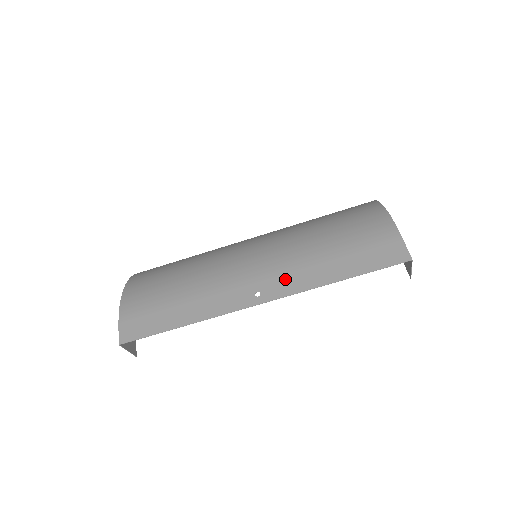
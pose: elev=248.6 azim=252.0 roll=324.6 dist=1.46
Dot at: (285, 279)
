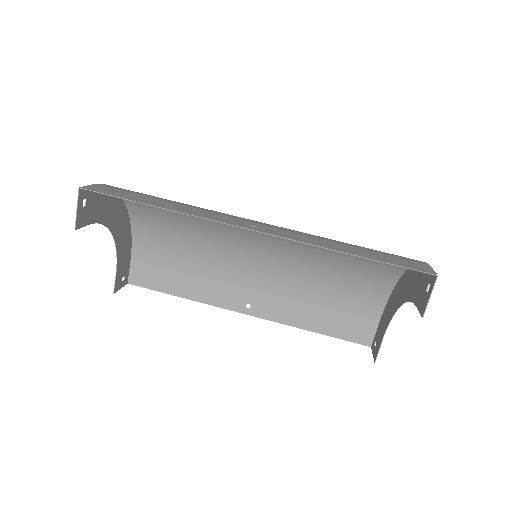
Dot at: (290, 233)
